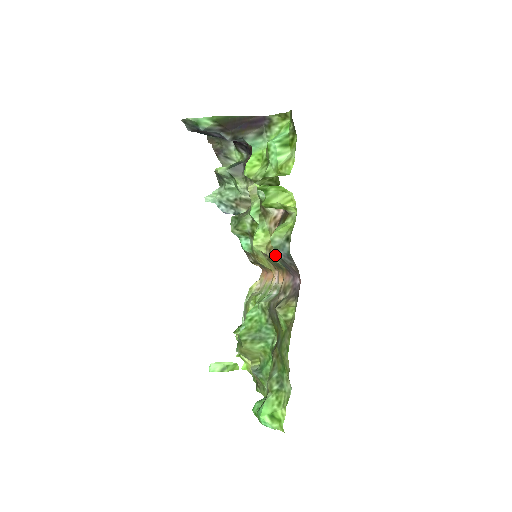
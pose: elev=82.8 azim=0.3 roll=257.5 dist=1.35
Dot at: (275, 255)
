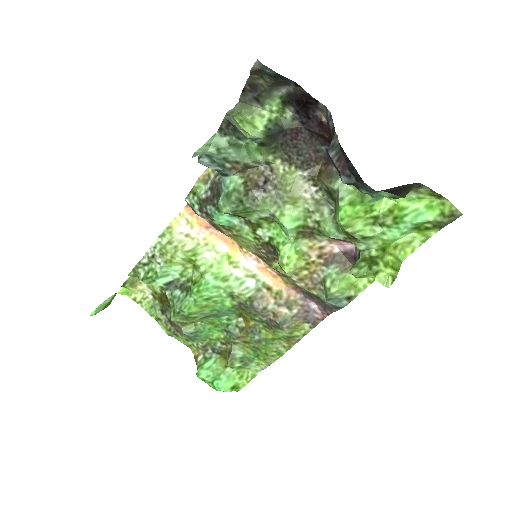
Dot at: (310, 290)
